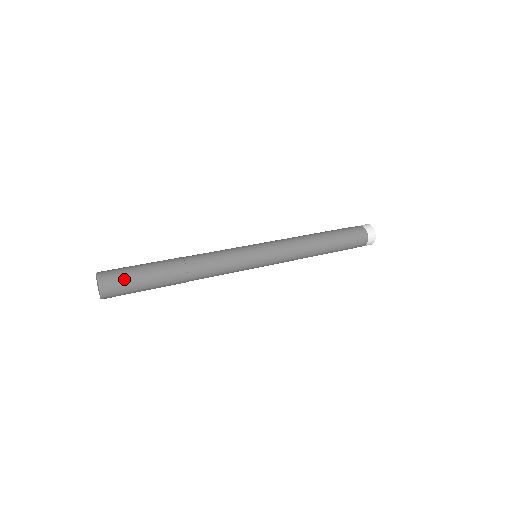
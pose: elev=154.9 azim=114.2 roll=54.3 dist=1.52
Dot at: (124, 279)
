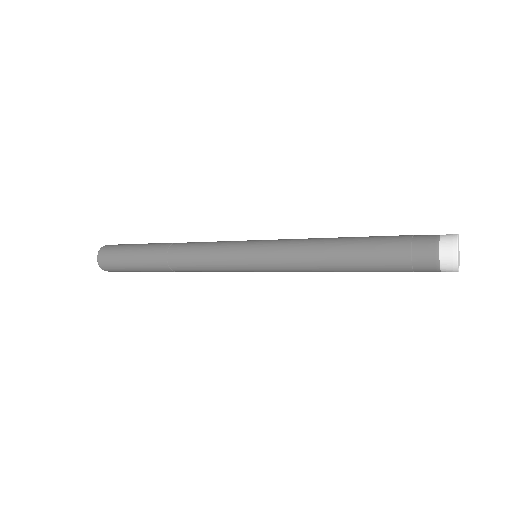
Dot at: (117, 249)
